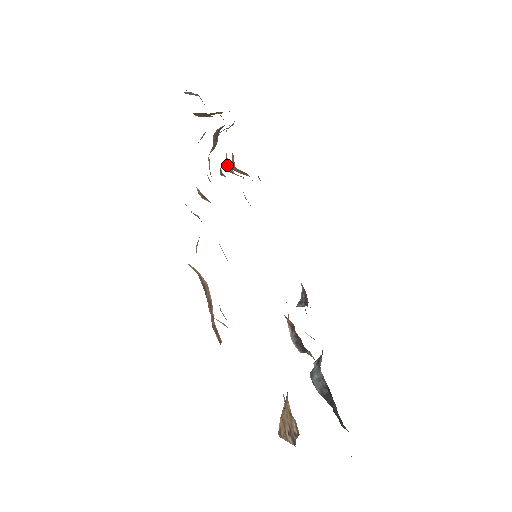
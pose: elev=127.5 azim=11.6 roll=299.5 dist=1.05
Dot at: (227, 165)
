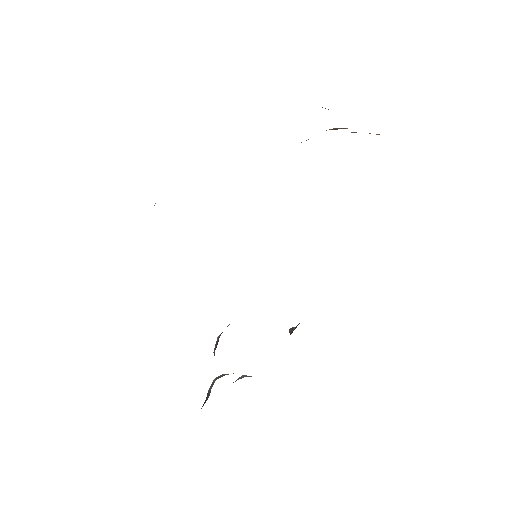
Dot at: occluded
